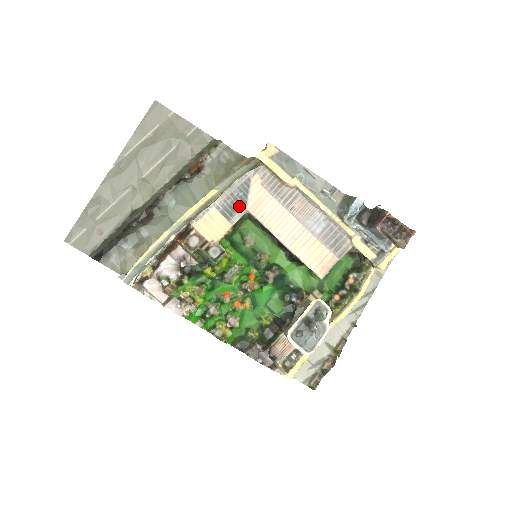
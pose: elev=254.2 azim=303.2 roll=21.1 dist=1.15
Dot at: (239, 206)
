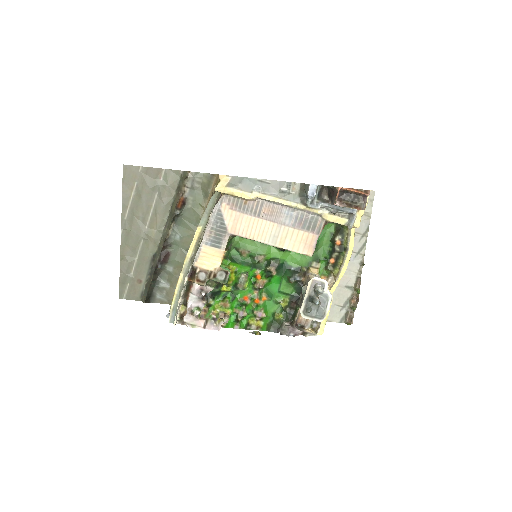
Dot at: (222, 234)
